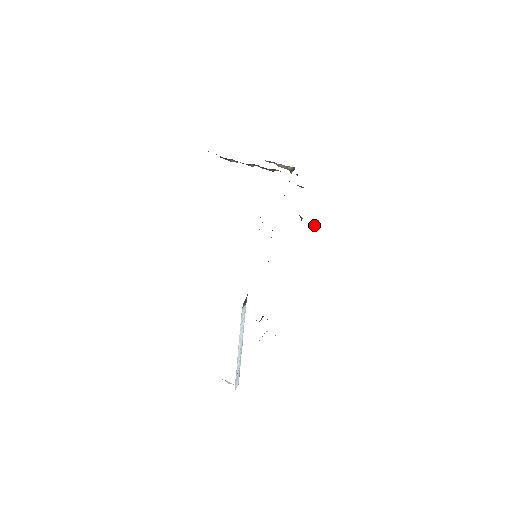
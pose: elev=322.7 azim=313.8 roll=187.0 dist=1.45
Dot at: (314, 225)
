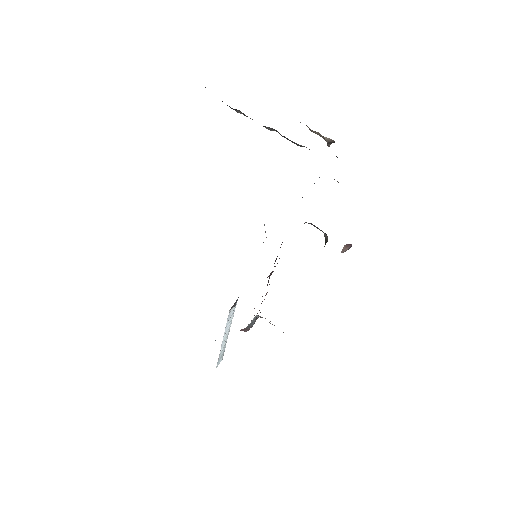
Dot at: (344, 251)
